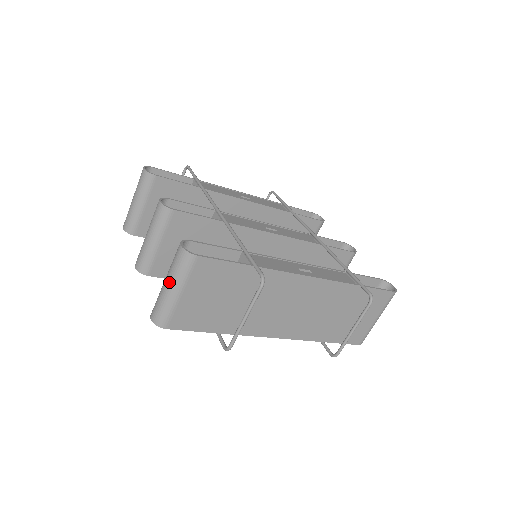
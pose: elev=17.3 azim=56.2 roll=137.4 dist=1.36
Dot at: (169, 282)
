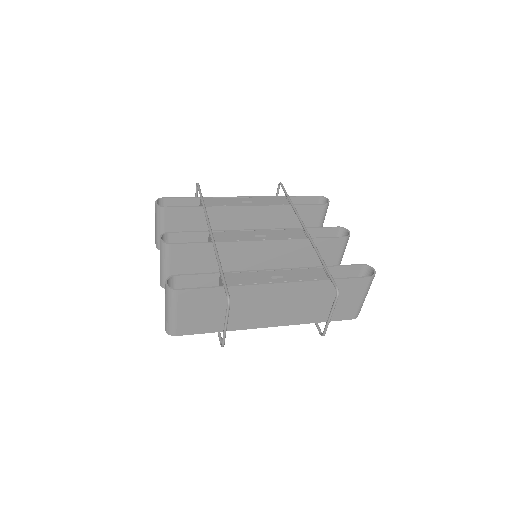
Dot at: (166, 307)
